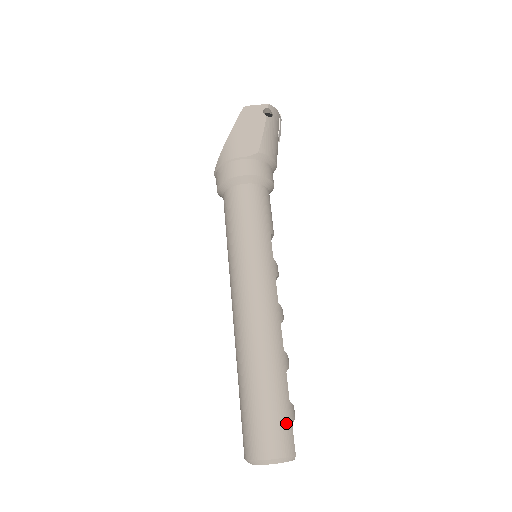
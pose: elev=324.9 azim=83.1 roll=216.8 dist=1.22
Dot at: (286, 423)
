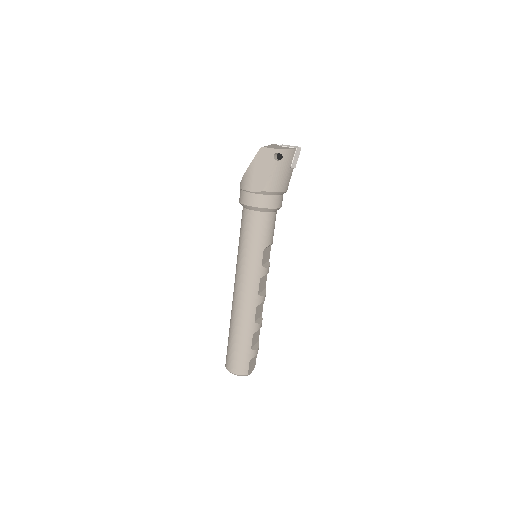
Dot at: (245, 360)
